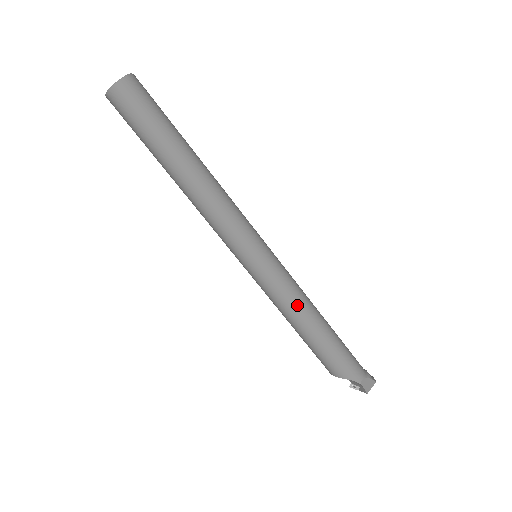
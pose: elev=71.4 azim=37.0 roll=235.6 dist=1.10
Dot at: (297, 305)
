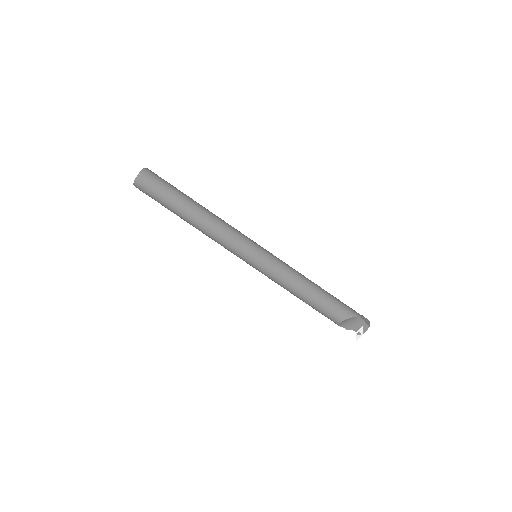
Dot at: (296, 274)
